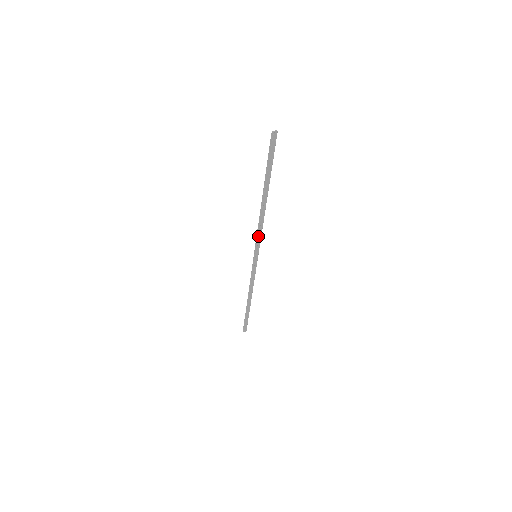
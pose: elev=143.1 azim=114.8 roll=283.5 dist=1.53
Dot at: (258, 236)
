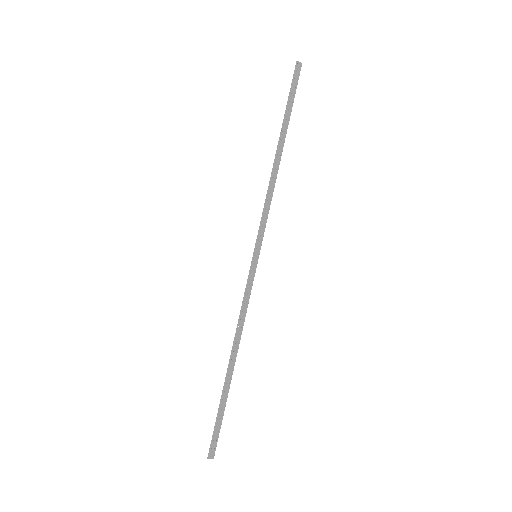
Dot at: (264, 215)
